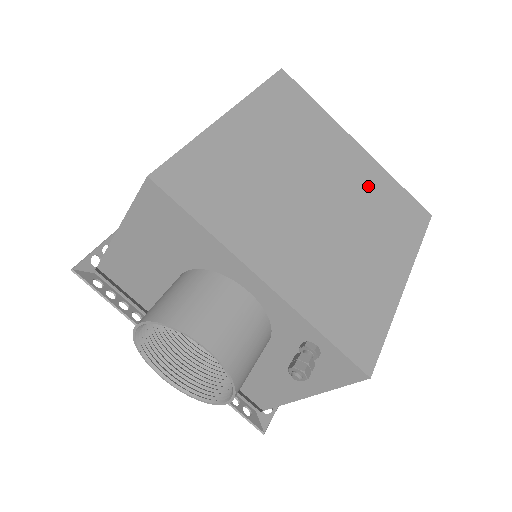
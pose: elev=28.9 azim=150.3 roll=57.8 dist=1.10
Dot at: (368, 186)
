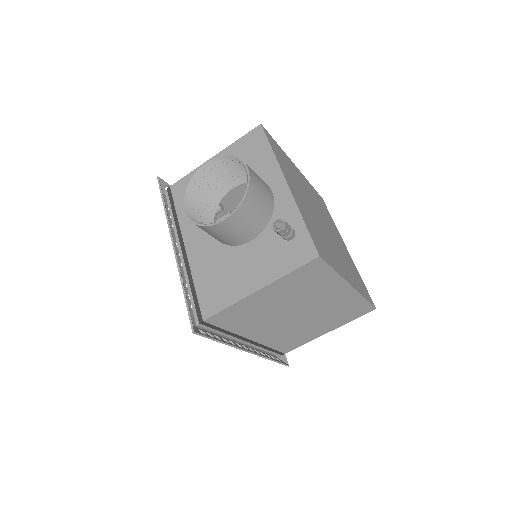
Dot at: (346, 256)
